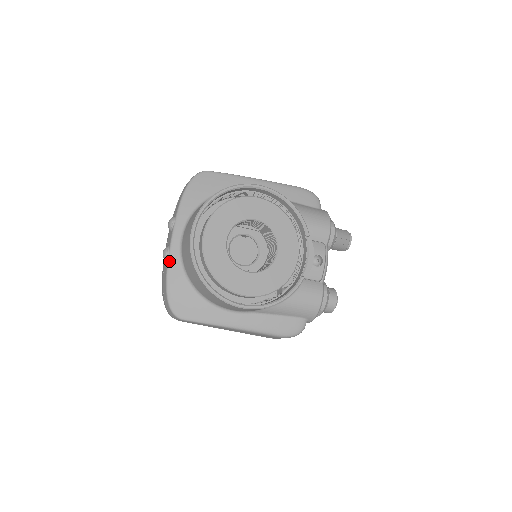
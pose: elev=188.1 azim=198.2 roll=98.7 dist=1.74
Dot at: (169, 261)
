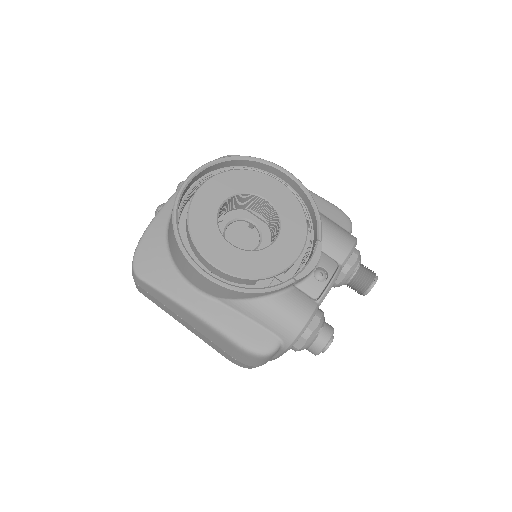
Dot at: (158, 214)
